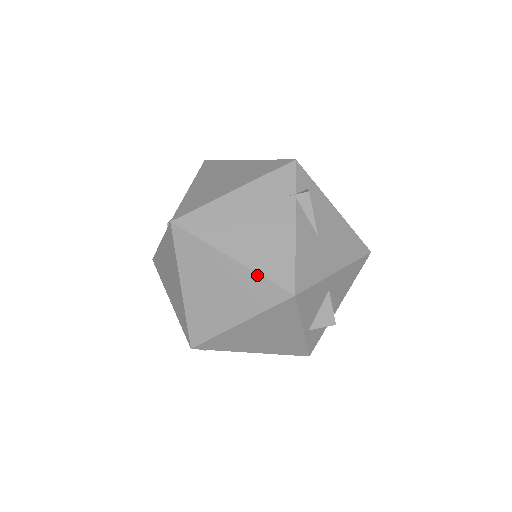
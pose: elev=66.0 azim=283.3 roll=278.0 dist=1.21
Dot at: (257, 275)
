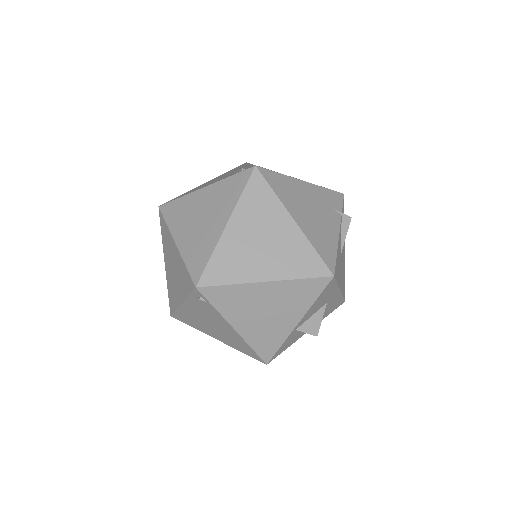
Dot at: (310, 245)
